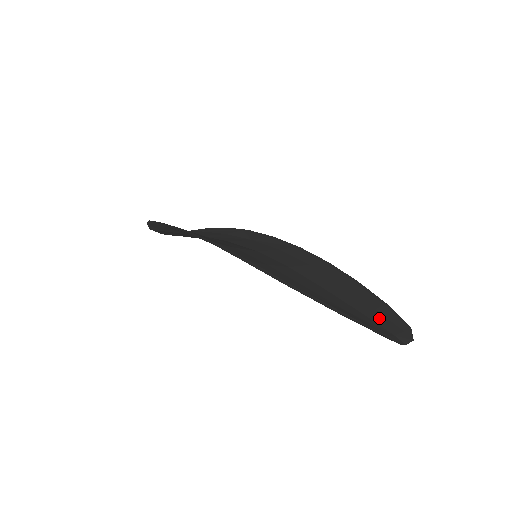
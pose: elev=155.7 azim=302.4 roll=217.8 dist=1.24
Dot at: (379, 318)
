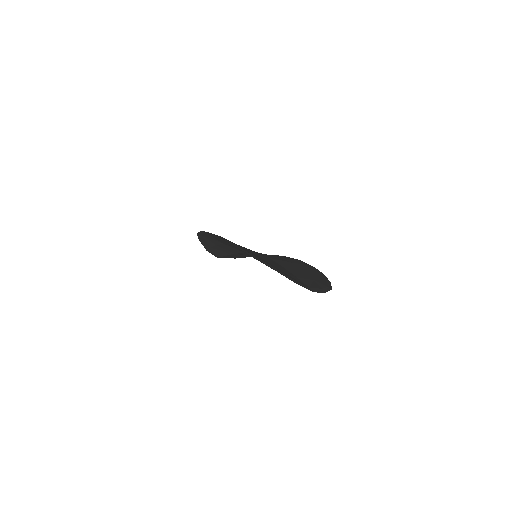
Dot at: (309, 282)
